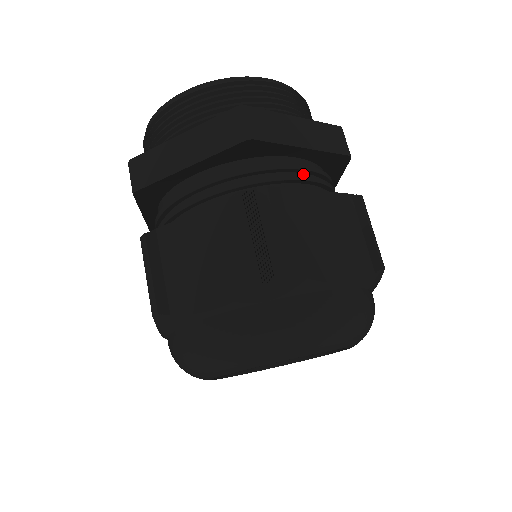
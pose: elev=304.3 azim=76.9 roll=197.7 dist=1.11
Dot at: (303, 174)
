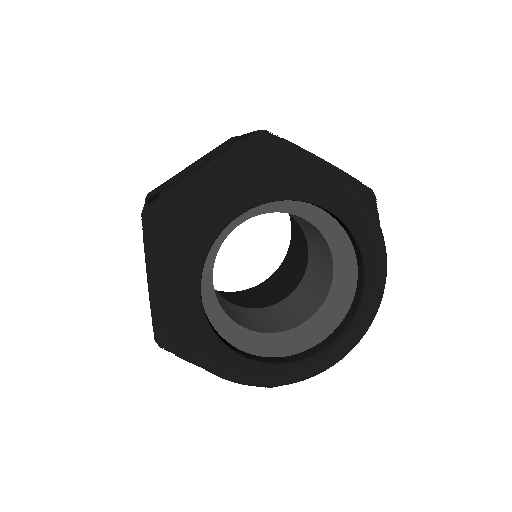
Dot at: occluded
